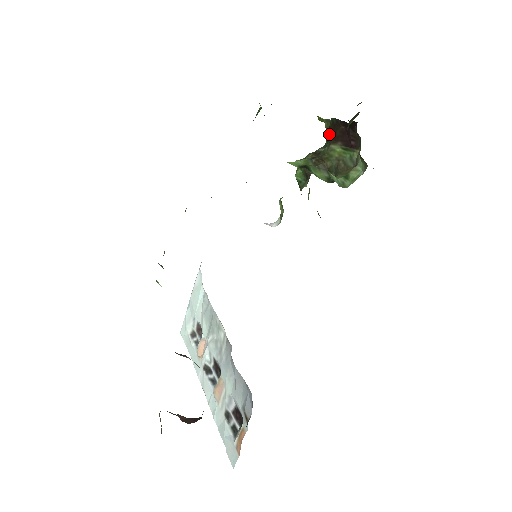
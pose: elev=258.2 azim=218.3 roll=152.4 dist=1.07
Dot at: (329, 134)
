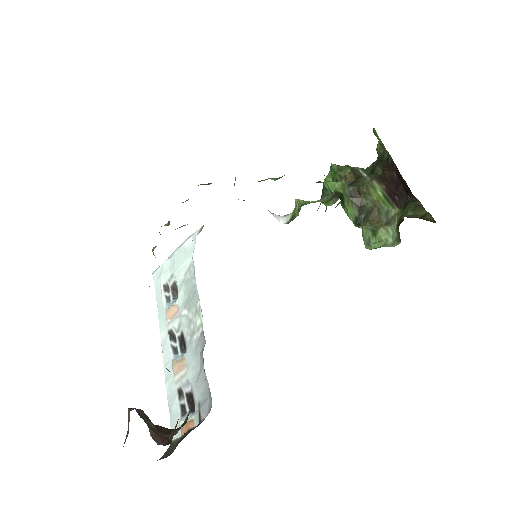
Dot at: (378, 167)
